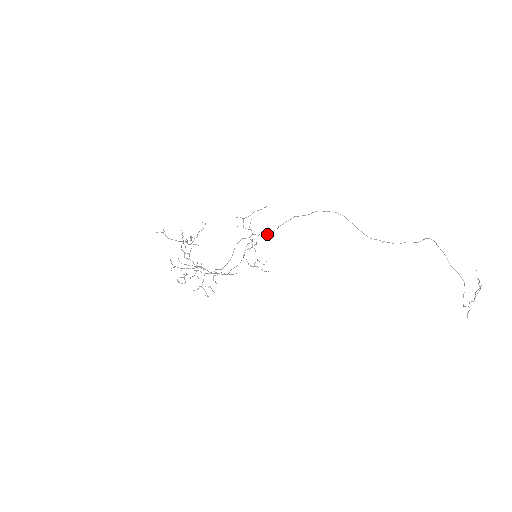
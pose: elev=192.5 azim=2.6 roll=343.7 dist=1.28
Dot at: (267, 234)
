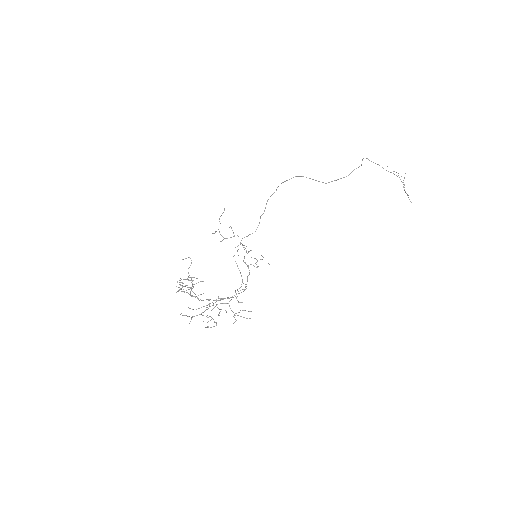
Dot at: occluded
